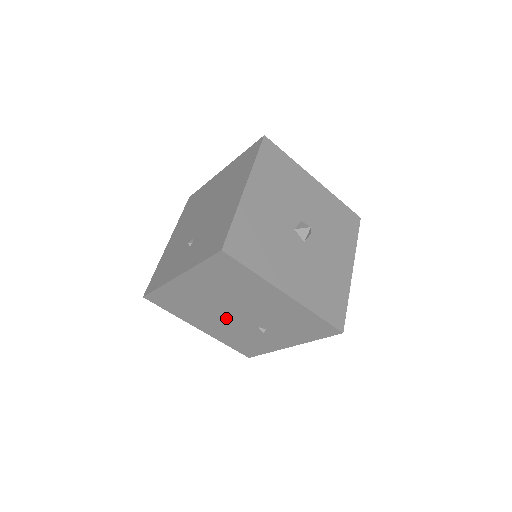
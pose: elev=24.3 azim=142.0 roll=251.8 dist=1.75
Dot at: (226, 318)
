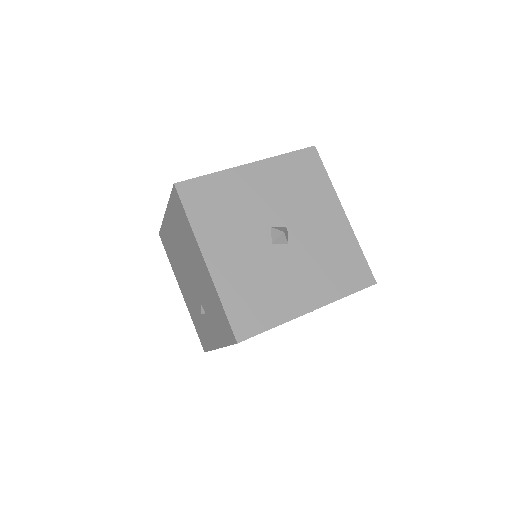
Dot at: occluded
